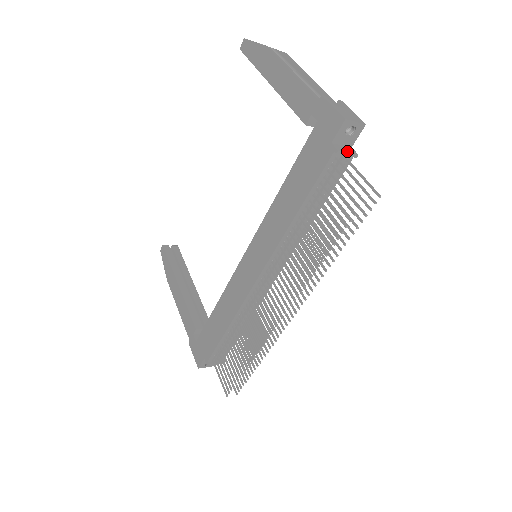
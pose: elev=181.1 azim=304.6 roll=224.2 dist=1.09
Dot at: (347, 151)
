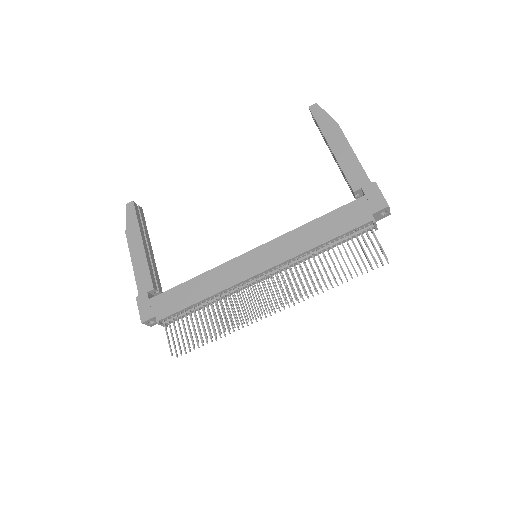
Dot at: (376, 224)
